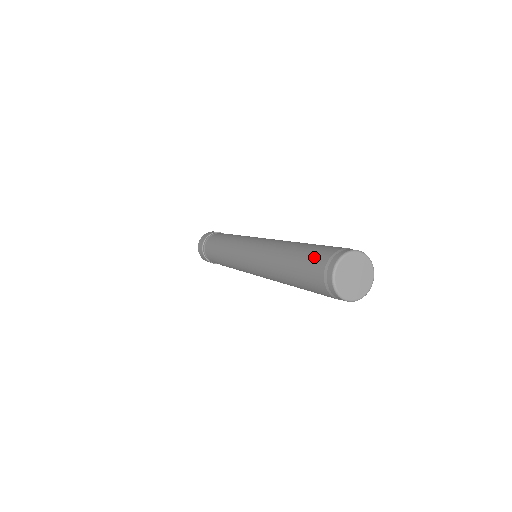
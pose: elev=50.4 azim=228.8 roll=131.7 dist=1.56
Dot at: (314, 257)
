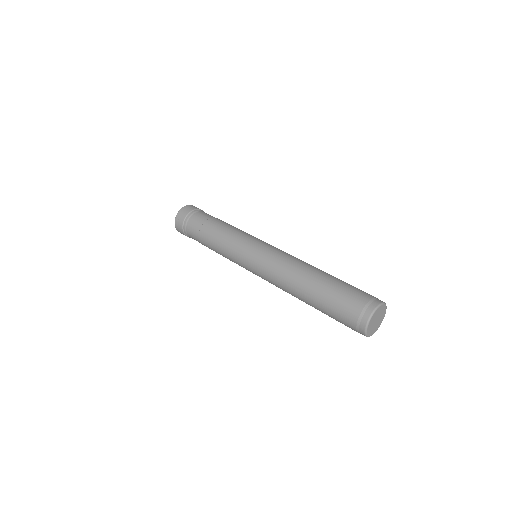
Dot at: (356, 290)
